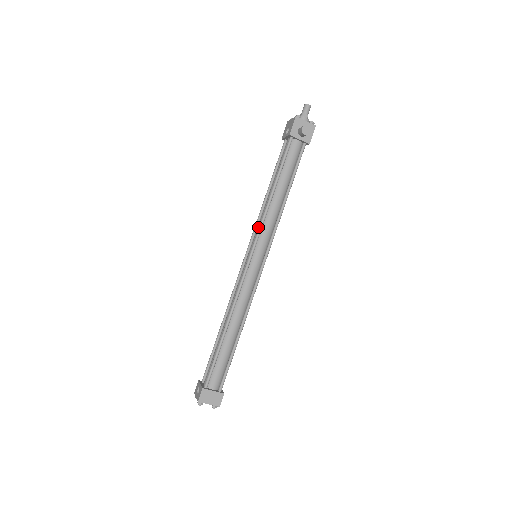
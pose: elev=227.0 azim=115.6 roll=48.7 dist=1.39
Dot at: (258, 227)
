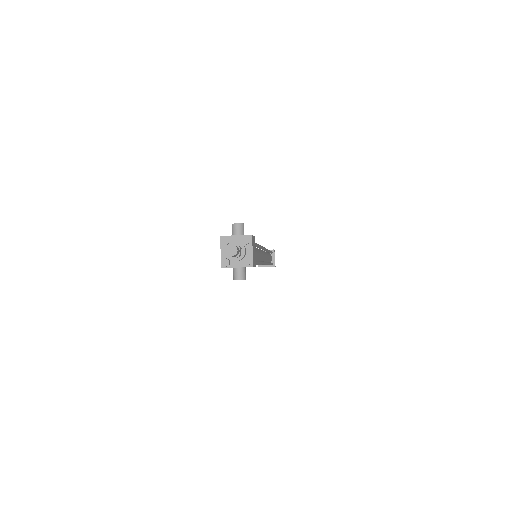
Dot at: occluded
